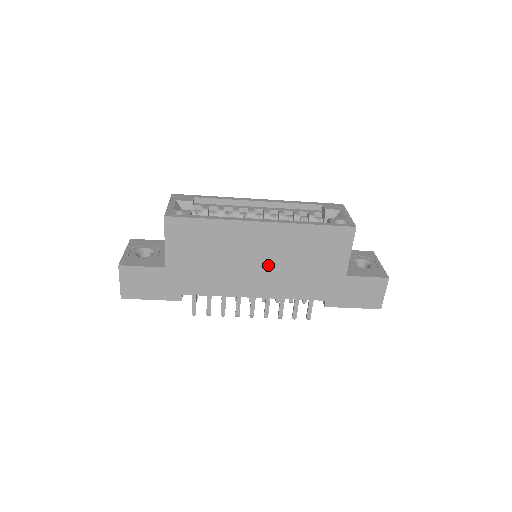
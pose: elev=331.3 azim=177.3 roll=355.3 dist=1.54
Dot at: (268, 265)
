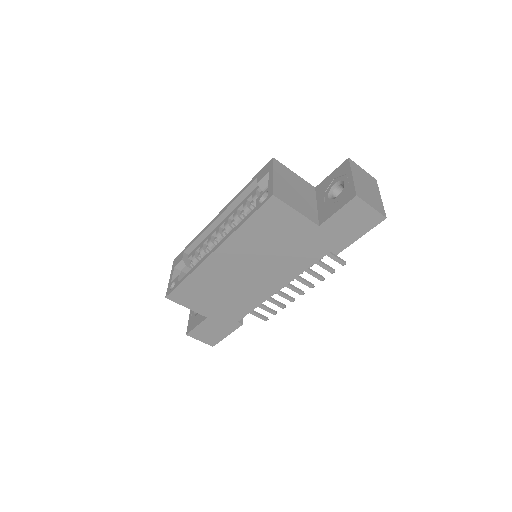
Dot at: (257, 268)
